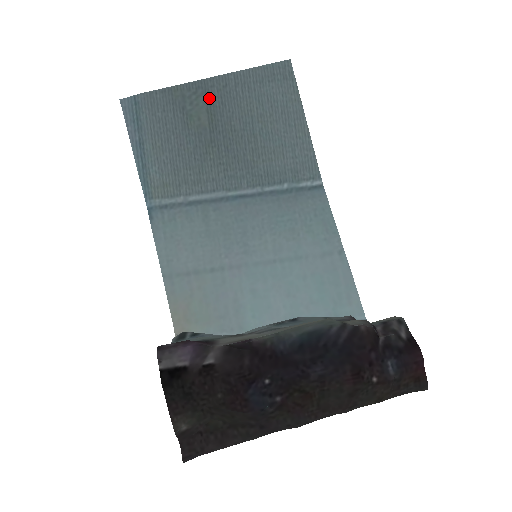
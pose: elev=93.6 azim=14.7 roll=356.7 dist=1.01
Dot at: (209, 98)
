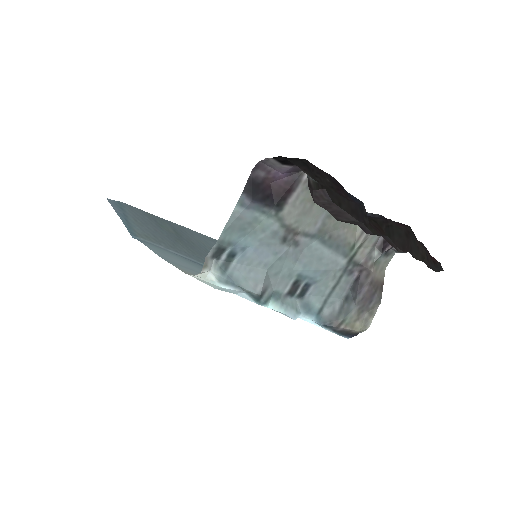
Dot at: (173, 227)
